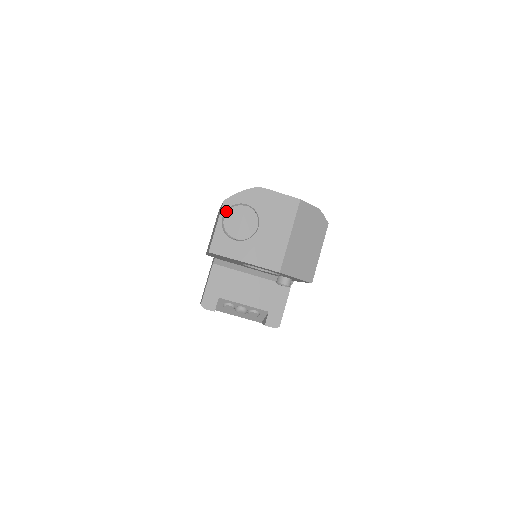
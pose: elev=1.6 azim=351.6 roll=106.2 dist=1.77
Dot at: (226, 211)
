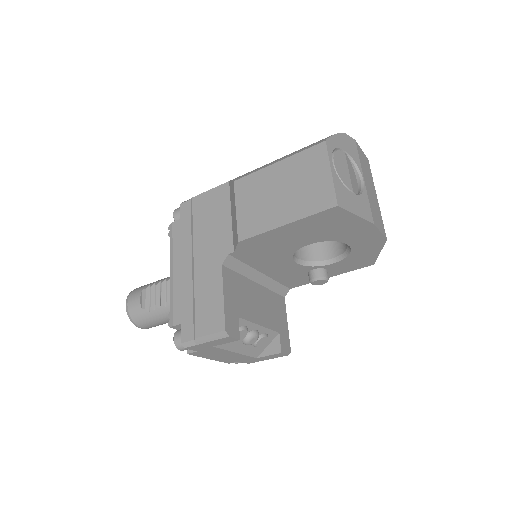
Dot at: (331, 155)
